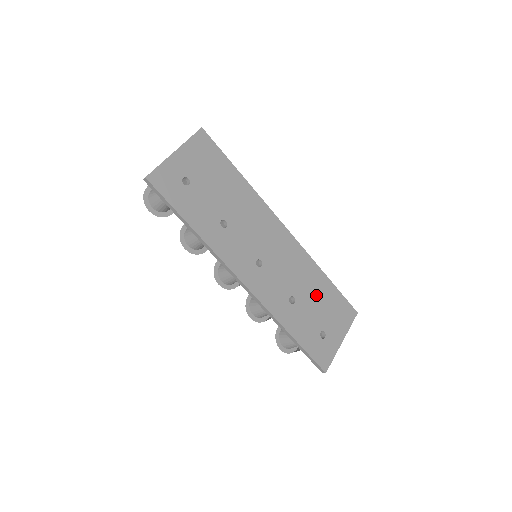
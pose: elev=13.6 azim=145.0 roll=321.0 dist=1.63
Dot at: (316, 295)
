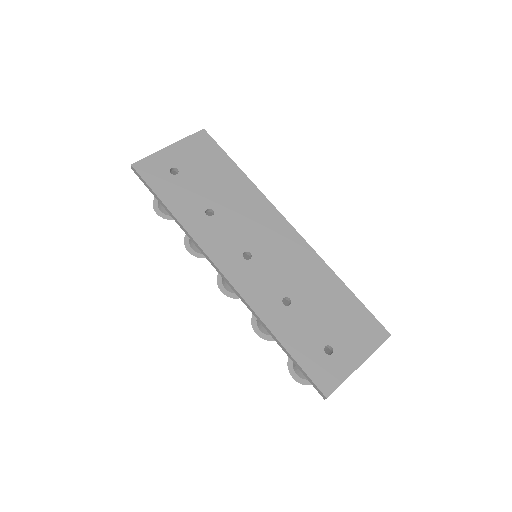
Dot at: (324, 302)
